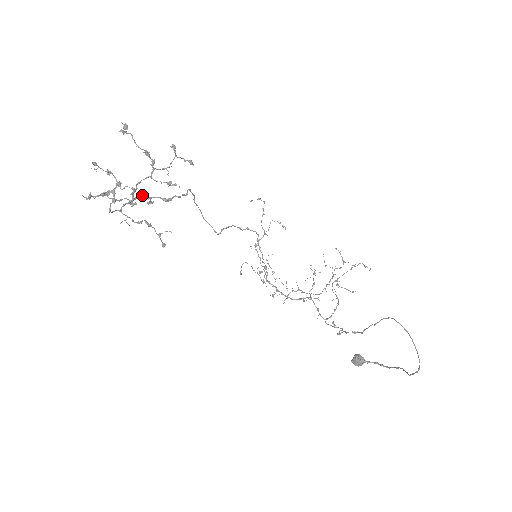
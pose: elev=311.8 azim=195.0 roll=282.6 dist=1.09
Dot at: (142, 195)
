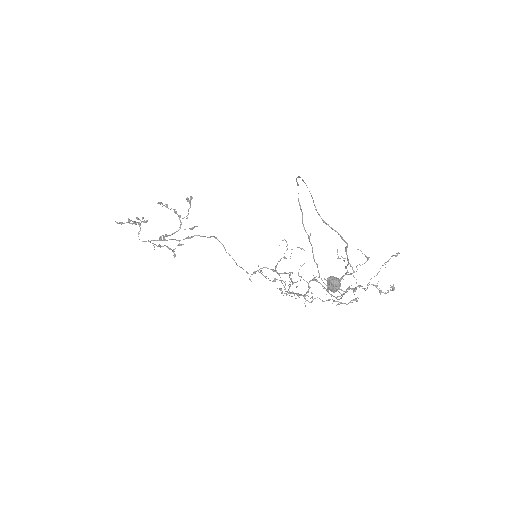
Dot at: (173, 239)
